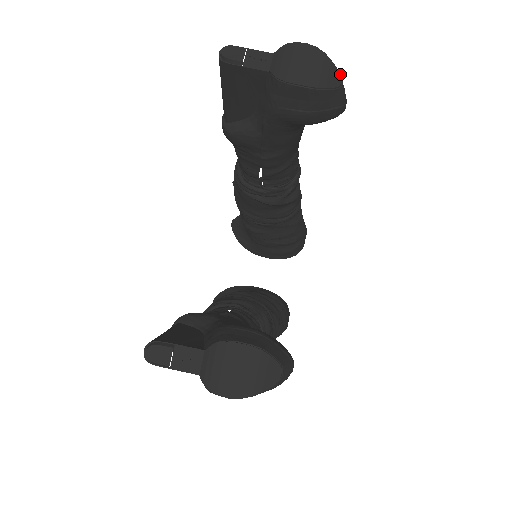
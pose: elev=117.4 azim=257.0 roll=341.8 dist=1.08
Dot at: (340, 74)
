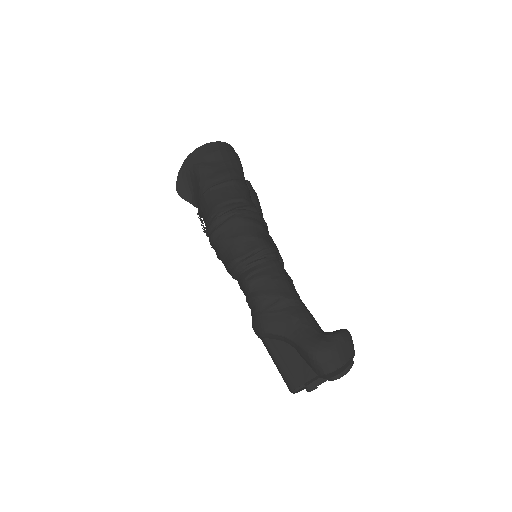
Dot at: (353, 353)
